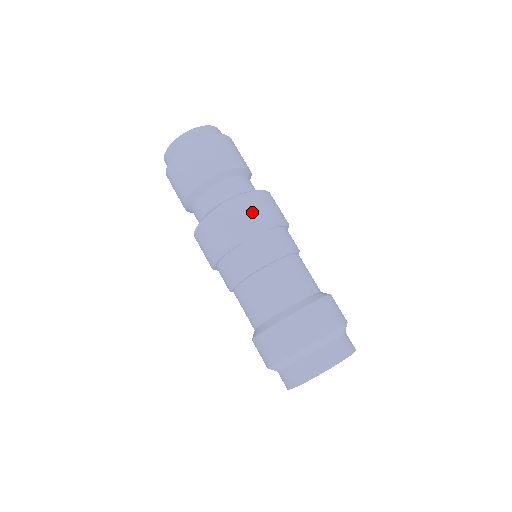
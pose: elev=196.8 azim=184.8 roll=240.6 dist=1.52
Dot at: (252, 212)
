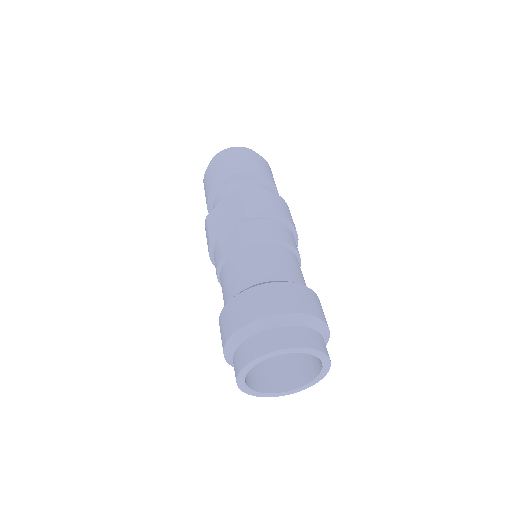
Dot at: (232, 210)
